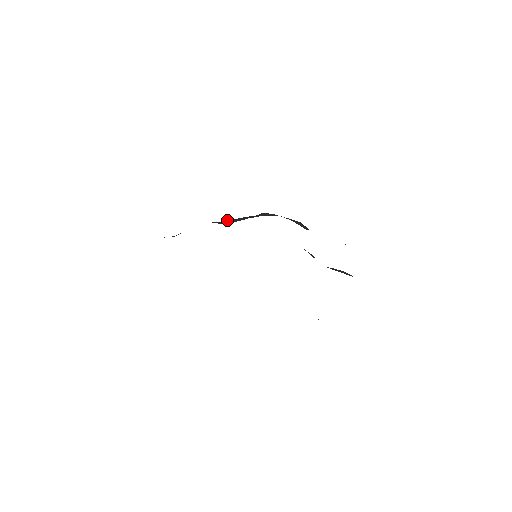
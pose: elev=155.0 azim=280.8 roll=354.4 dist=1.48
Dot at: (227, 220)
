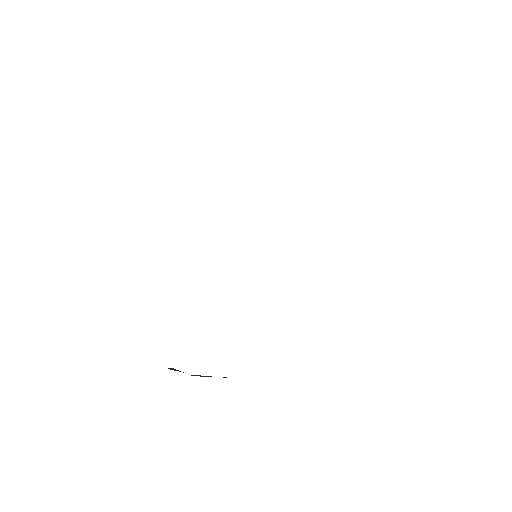
Dot at: occluded
